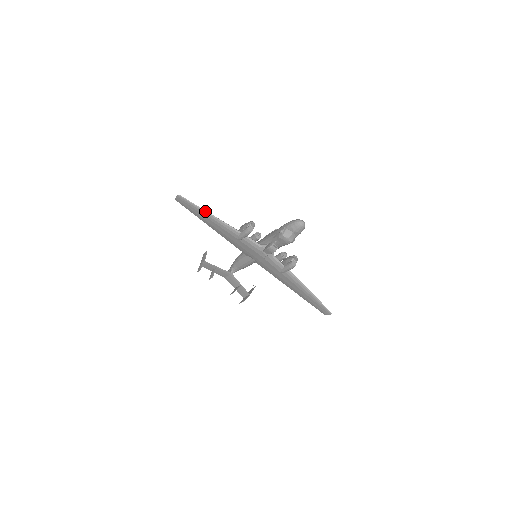
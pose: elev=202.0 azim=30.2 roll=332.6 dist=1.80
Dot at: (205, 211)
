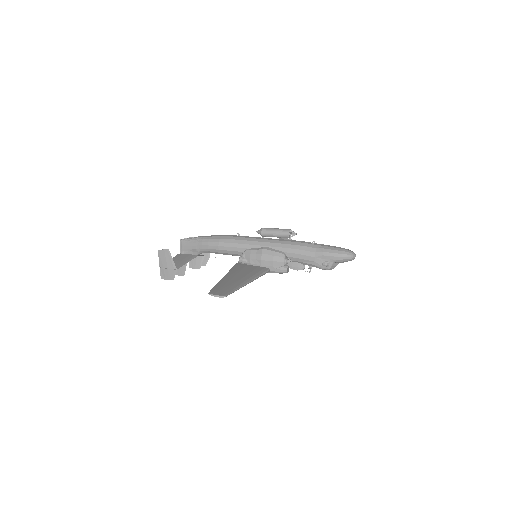
Dot at: occluded
